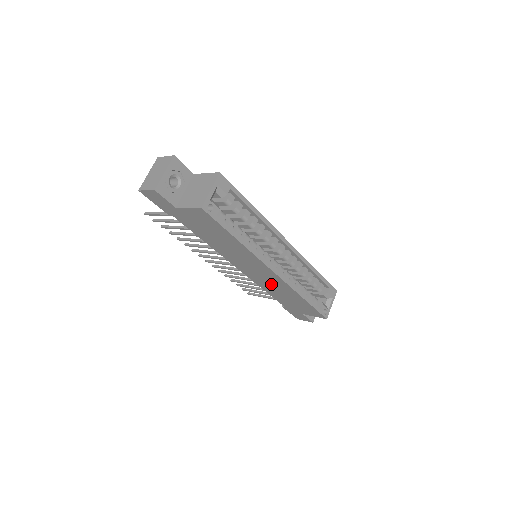
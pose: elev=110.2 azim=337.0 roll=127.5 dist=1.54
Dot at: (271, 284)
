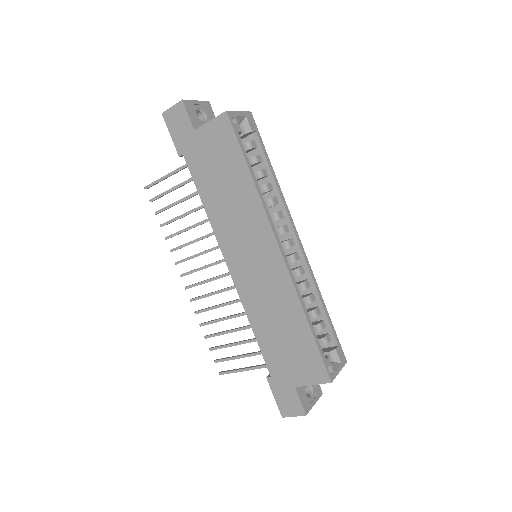
Dot at: (266, 295)
